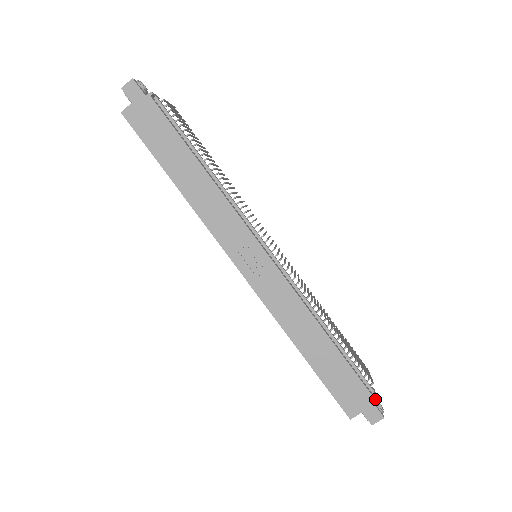
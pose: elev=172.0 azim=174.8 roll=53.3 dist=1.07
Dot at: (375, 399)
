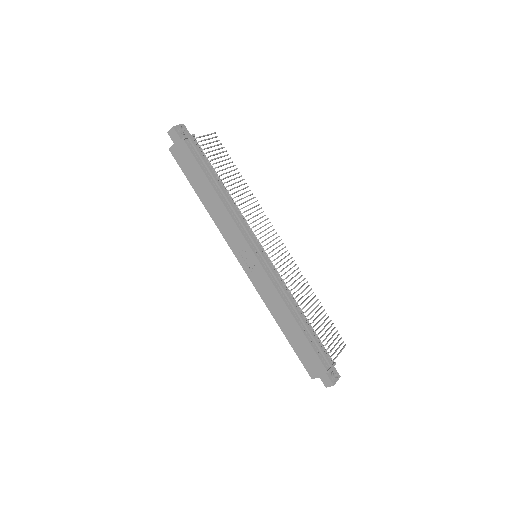
Dot at: (328, 372)
